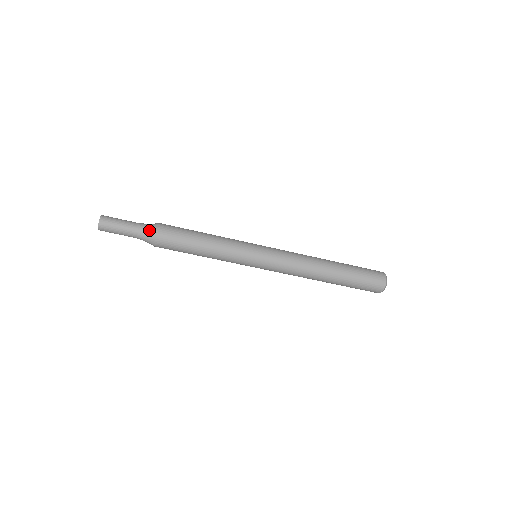
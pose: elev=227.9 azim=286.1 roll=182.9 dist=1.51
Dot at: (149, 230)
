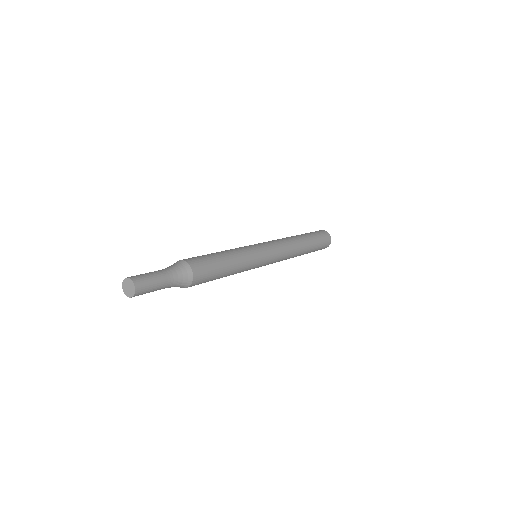
Dot at: (182, 286)
